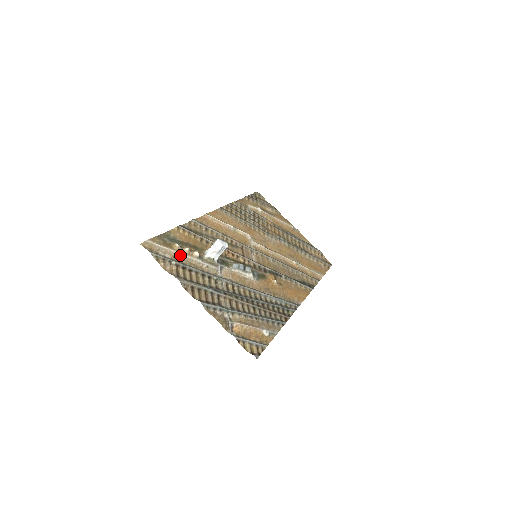
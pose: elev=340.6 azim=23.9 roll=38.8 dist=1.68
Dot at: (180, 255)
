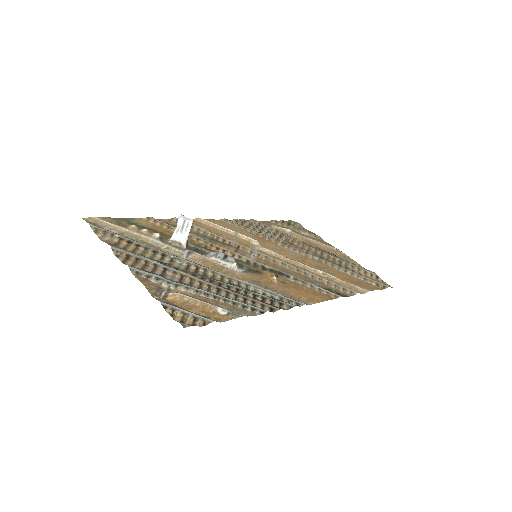
Dot at: (133, 234)
